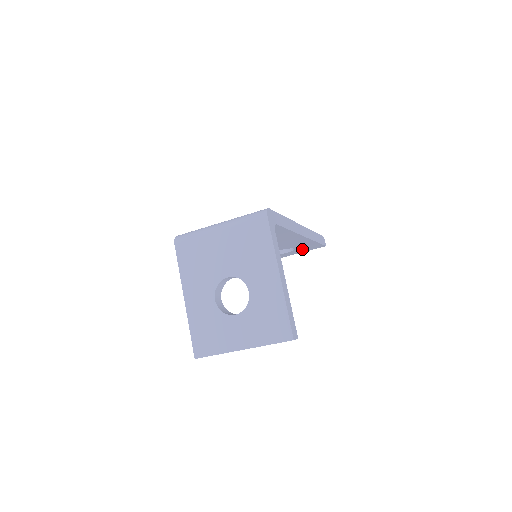
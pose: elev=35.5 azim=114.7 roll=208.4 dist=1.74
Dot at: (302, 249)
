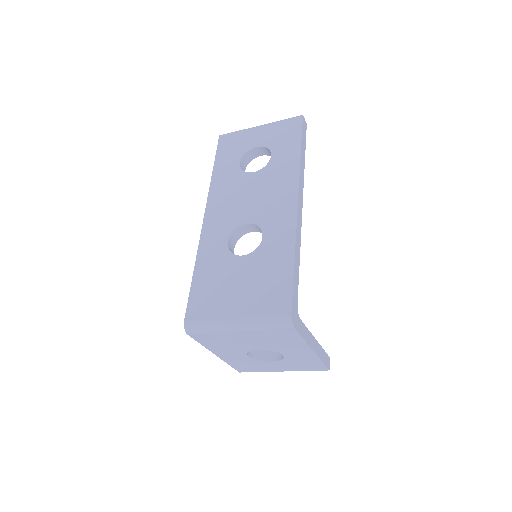
Dot at: occluded
